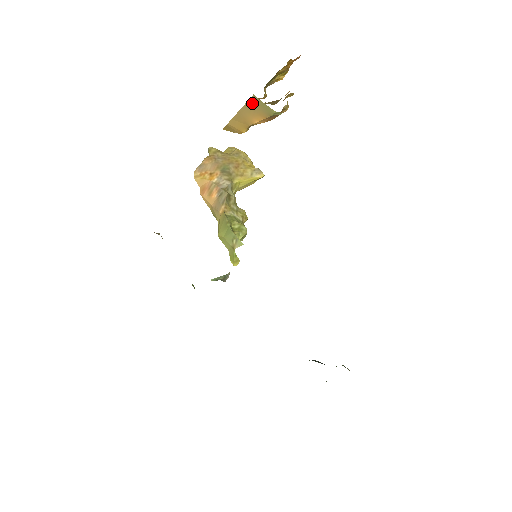
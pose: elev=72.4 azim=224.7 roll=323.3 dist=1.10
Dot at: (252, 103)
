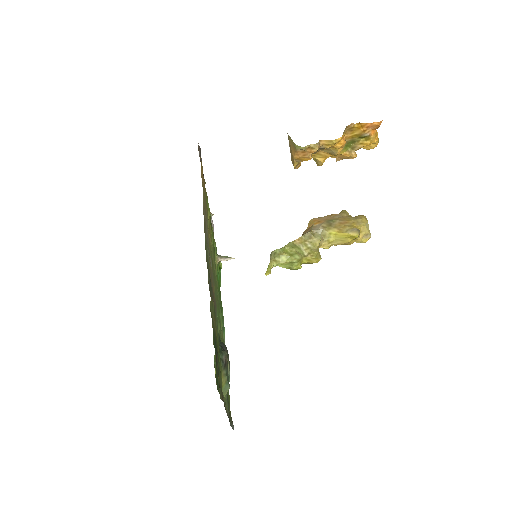
Dot at: (289, 139)
